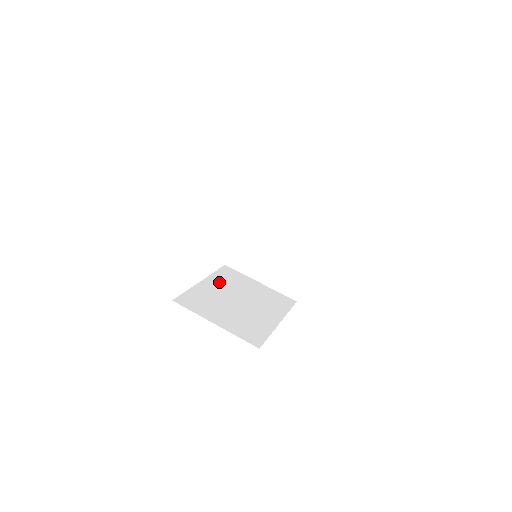
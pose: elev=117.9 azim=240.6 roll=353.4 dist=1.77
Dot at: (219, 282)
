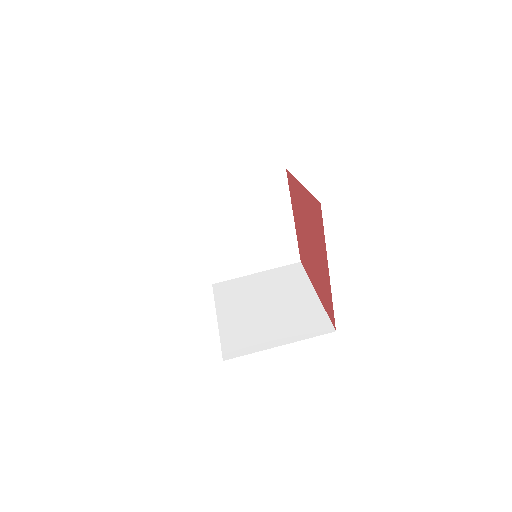
Dot at: (230, 305)
